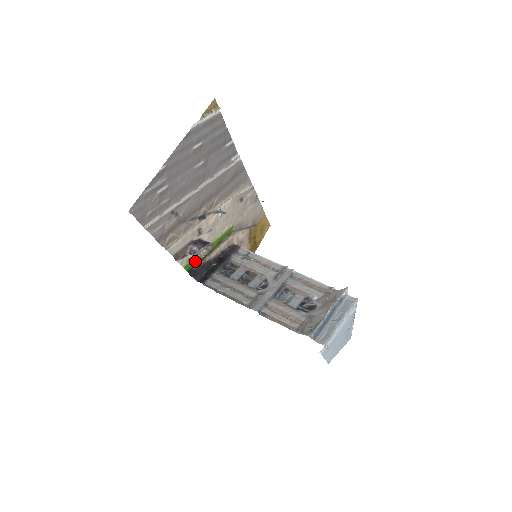
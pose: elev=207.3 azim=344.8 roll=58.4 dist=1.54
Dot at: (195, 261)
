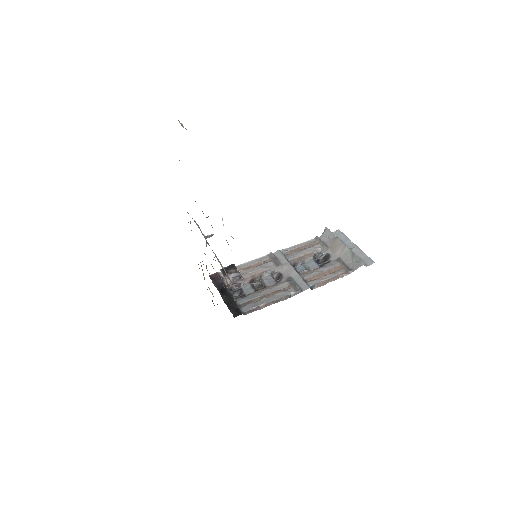
Dot at: (244, 284)
